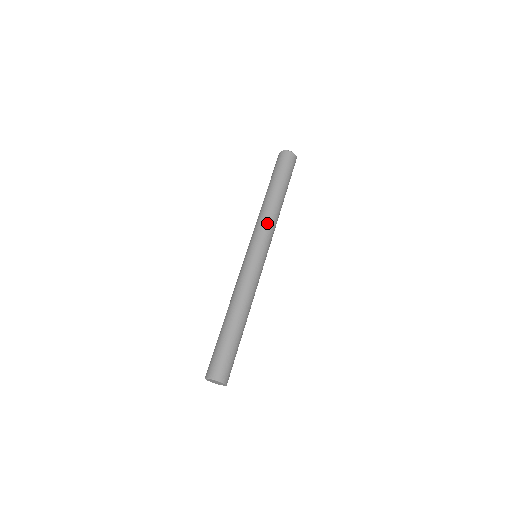
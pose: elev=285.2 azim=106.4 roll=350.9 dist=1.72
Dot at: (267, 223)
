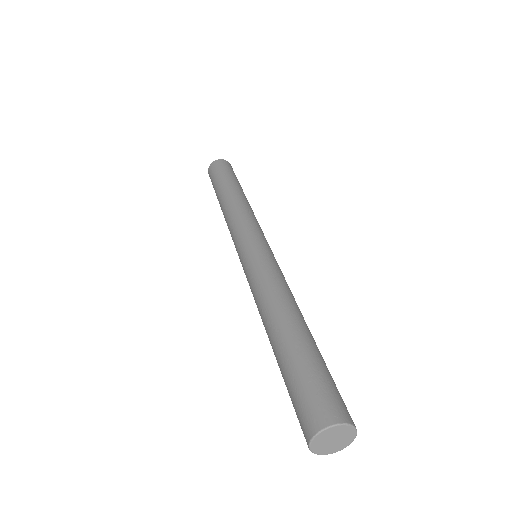
Dot at: (238, 216)
